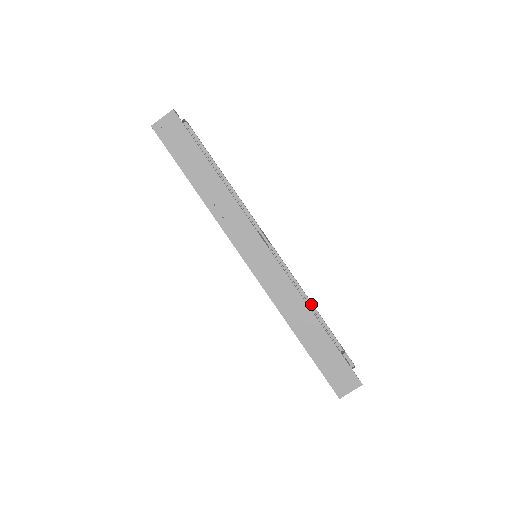
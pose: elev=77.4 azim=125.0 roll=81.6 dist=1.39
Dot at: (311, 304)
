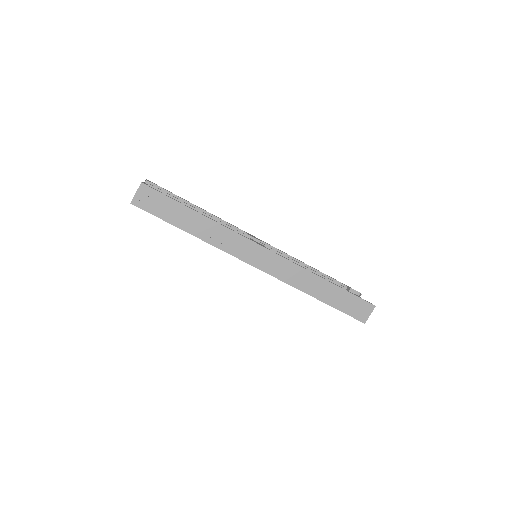
Dot at: (310, 267)
